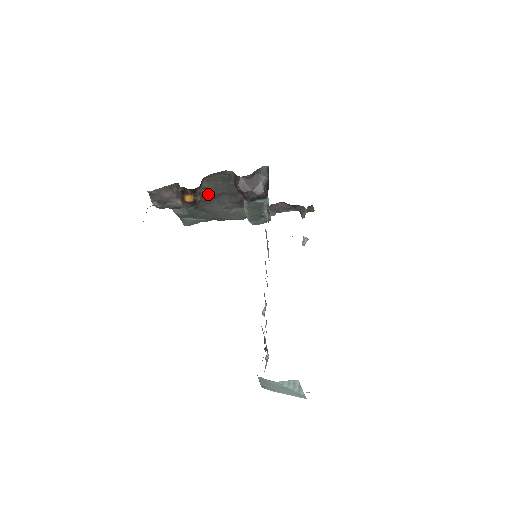
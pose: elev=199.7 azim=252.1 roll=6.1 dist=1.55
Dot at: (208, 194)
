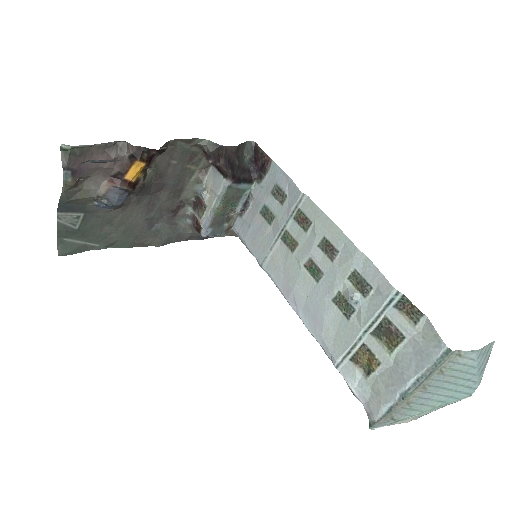
Dot at: (149, 180)
